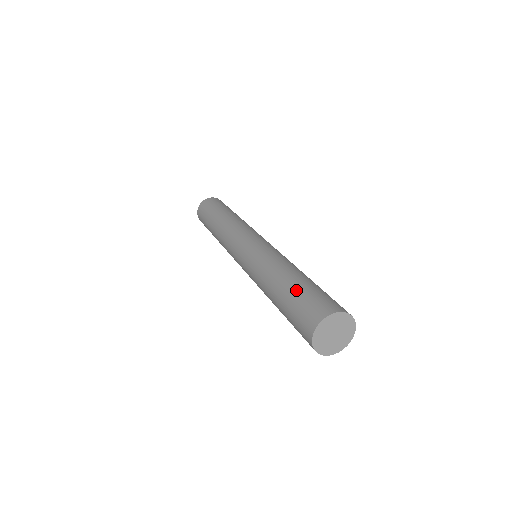
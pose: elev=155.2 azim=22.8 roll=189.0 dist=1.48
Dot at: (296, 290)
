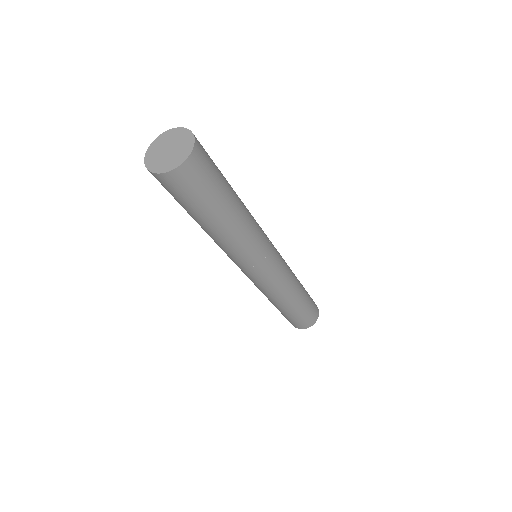
Dot at: occluded
